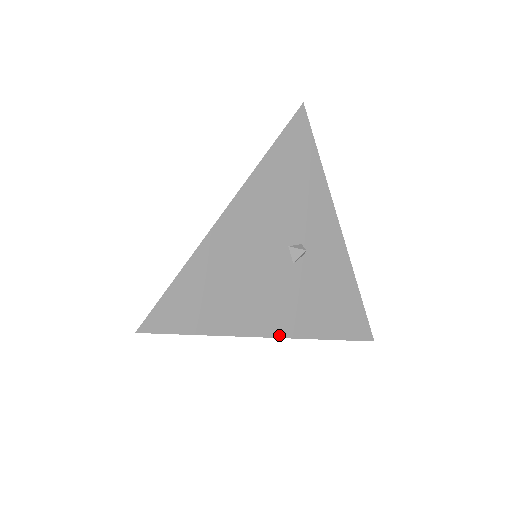
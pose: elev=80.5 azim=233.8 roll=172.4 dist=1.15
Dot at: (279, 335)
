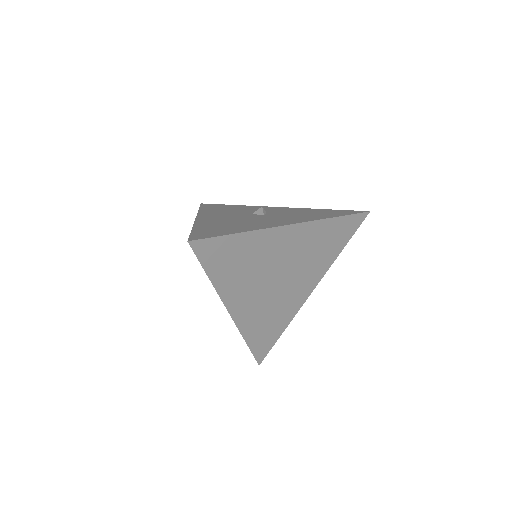
Dot at: (295, 223)
